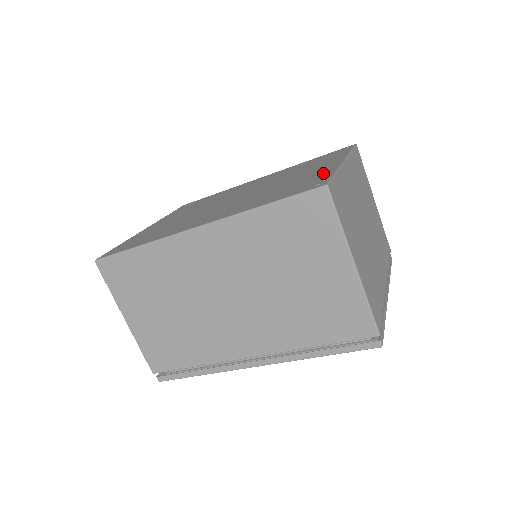
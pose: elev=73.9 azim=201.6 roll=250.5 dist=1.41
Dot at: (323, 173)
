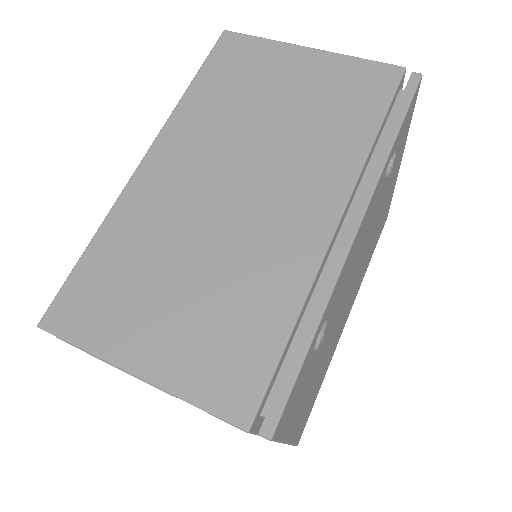
Dot at: occluded
